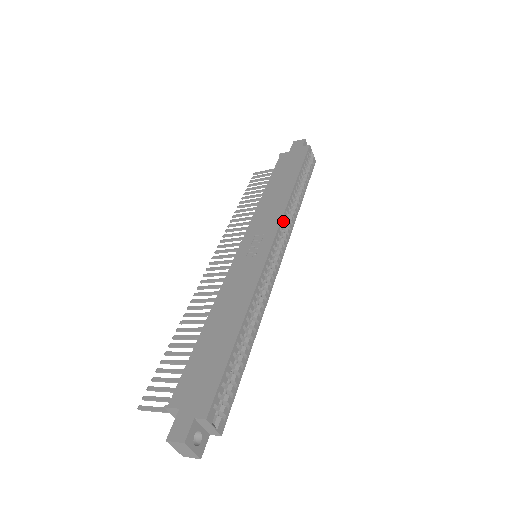
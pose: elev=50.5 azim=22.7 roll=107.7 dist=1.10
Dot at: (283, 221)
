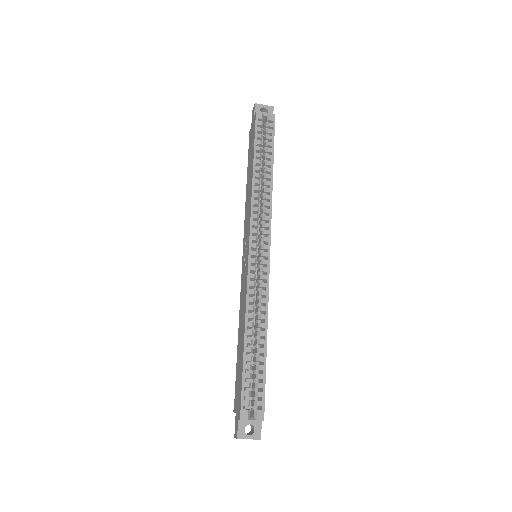
Dot at: (254, 217)
